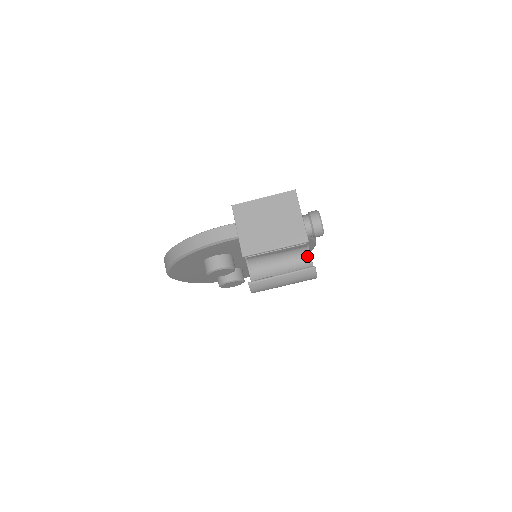
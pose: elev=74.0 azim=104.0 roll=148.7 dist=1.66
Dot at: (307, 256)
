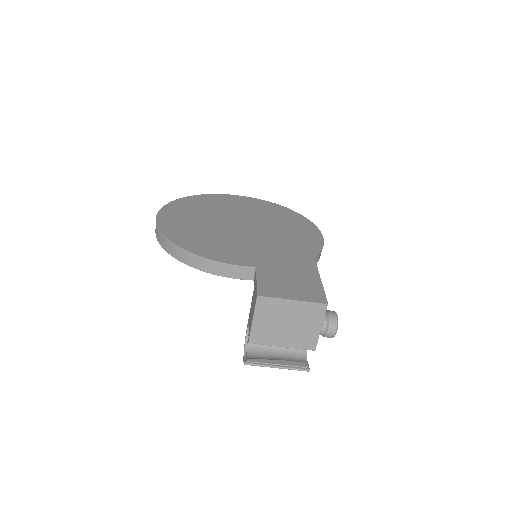
Dot at: occluded
